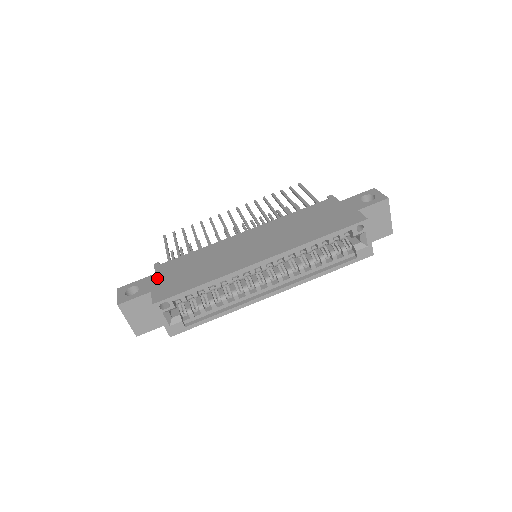
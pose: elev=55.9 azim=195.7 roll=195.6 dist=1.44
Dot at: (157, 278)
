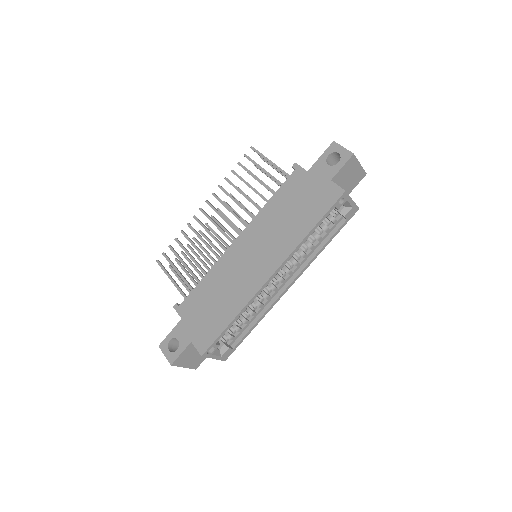
Dot at: (187, 324)
